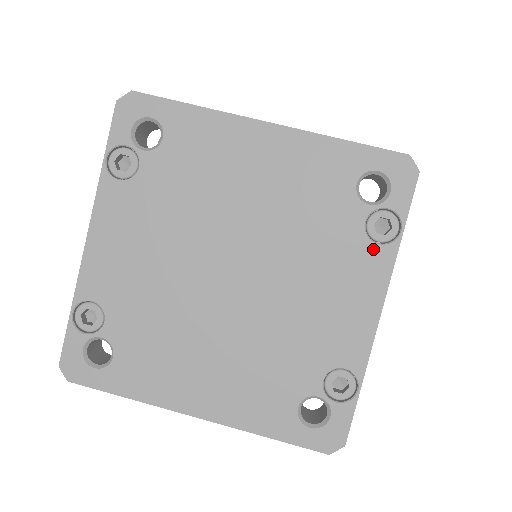
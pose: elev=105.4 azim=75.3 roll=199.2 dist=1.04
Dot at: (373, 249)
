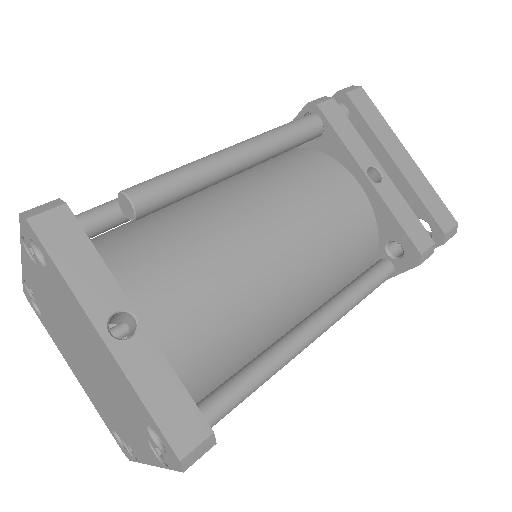
Dot at: (151, 450)
